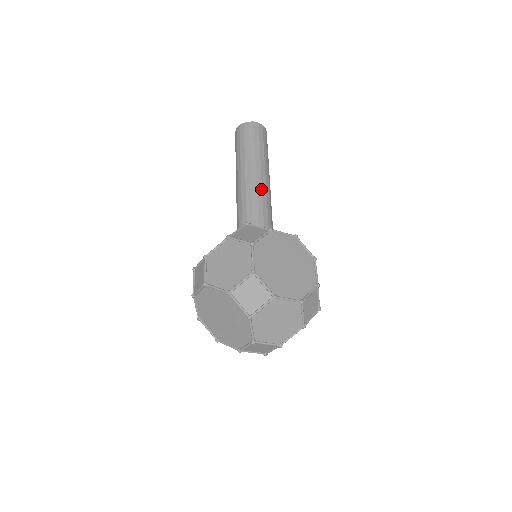
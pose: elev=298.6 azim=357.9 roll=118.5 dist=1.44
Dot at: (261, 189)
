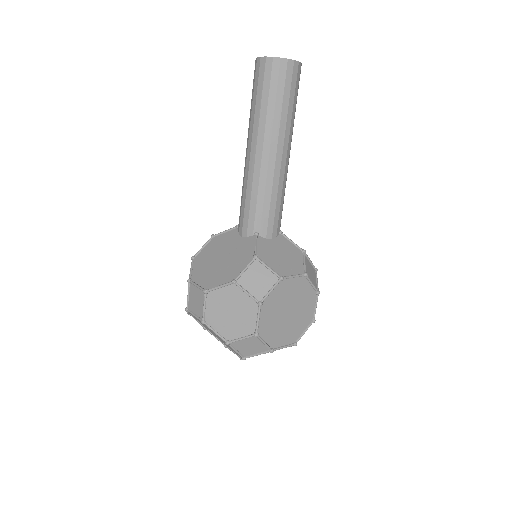
Dot at: (278, 182)
